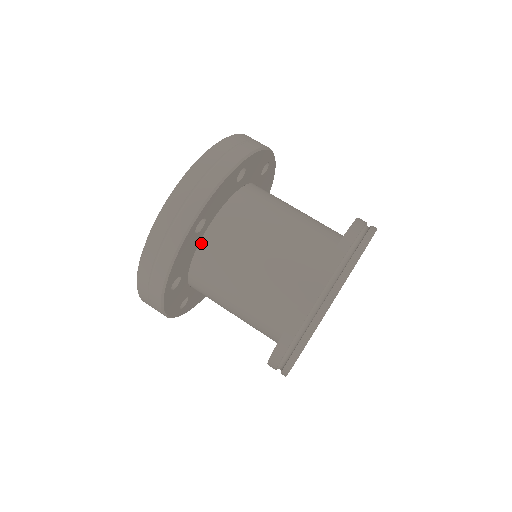
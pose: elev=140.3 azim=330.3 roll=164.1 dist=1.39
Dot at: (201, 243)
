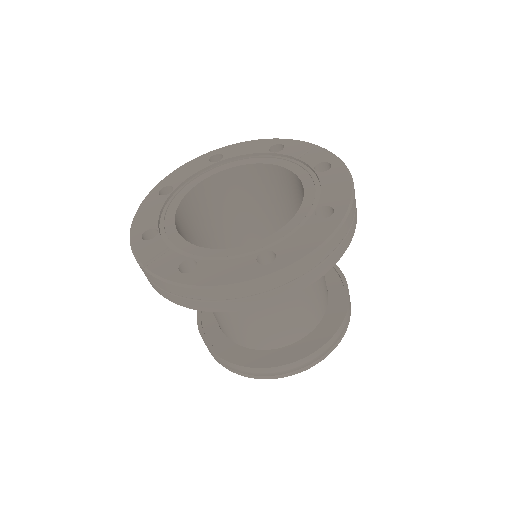
Dot at: occluded
